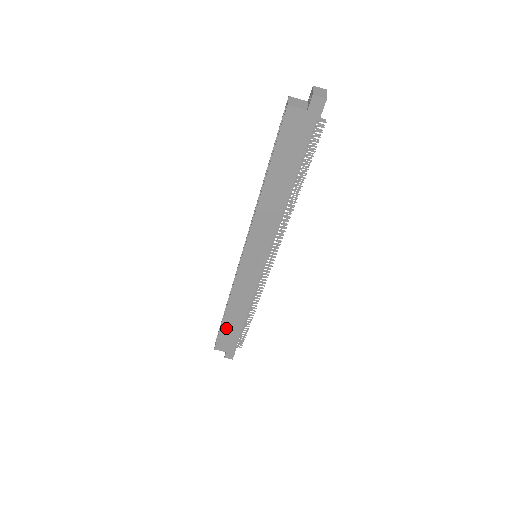
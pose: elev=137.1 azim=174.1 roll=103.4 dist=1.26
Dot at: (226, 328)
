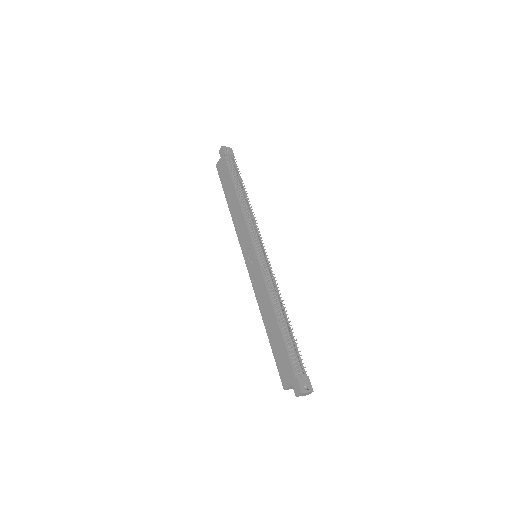
Dot at: (275, 346)
